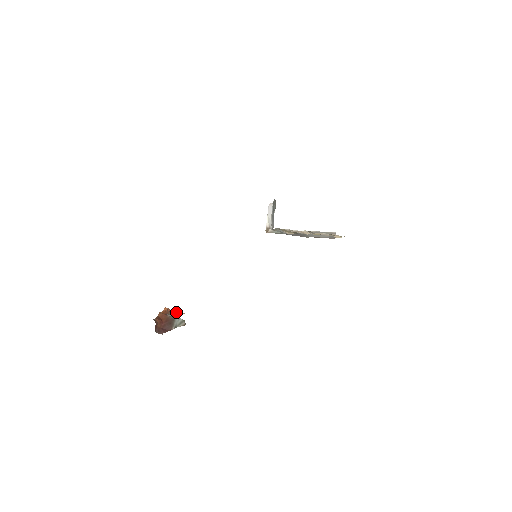
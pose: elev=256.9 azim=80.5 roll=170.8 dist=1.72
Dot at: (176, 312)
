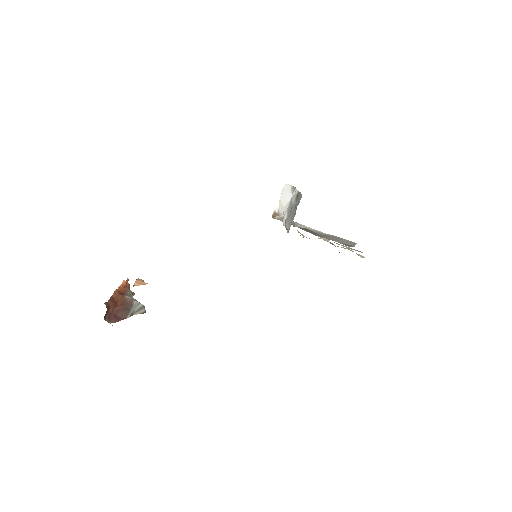
Dot at: (136, 280)
